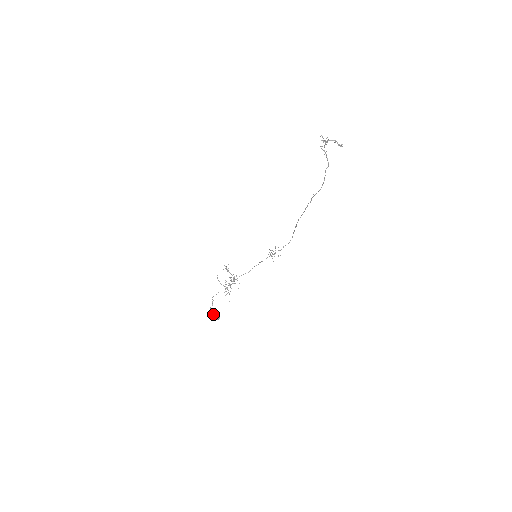
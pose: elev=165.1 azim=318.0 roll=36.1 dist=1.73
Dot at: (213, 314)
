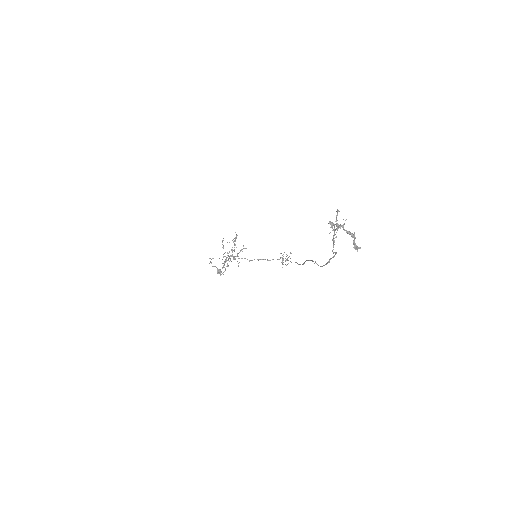
Dot at: (215, 266)
